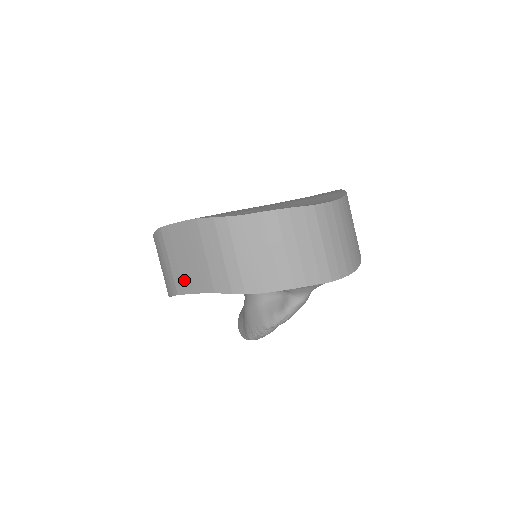
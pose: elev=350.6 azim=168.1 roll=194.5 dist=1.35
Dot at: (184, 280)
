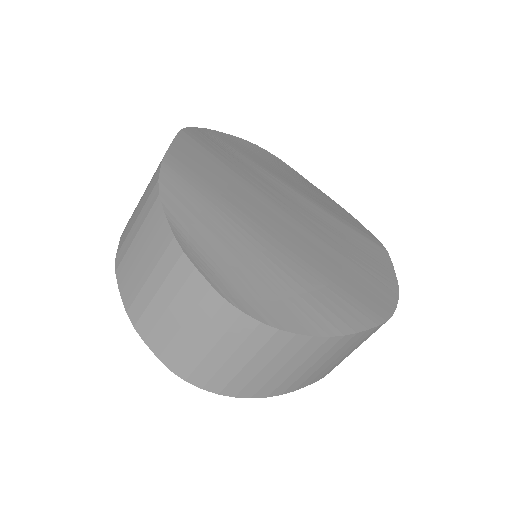
Dot at: occluded
